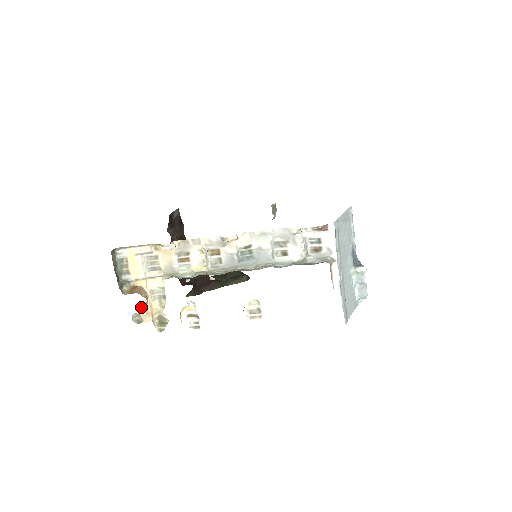
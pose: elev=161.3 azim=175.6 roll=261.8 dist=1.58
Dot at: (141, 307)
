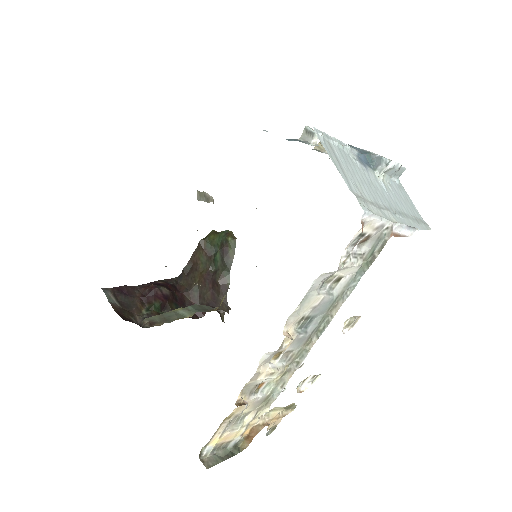
Dot at: occluded
